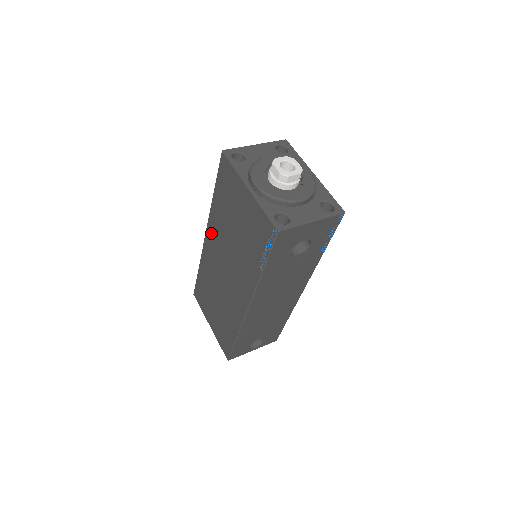
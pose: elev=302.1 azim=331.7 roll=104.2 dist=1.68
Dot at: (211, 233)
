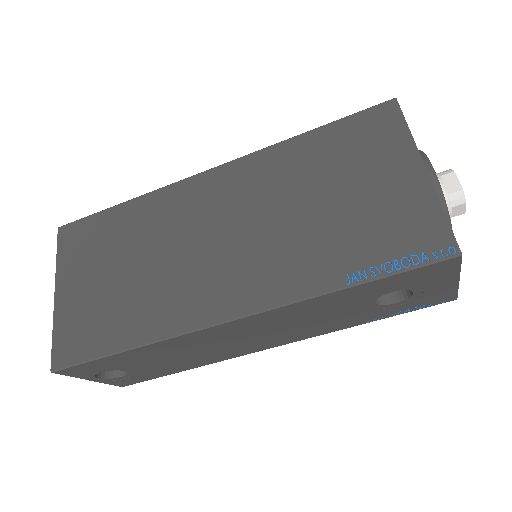
Dot at: (235, 174)
